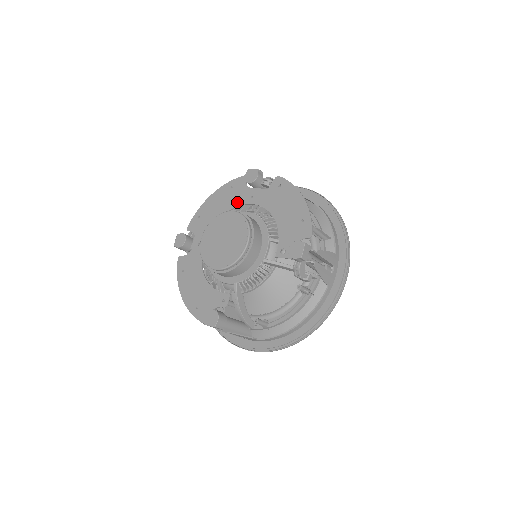
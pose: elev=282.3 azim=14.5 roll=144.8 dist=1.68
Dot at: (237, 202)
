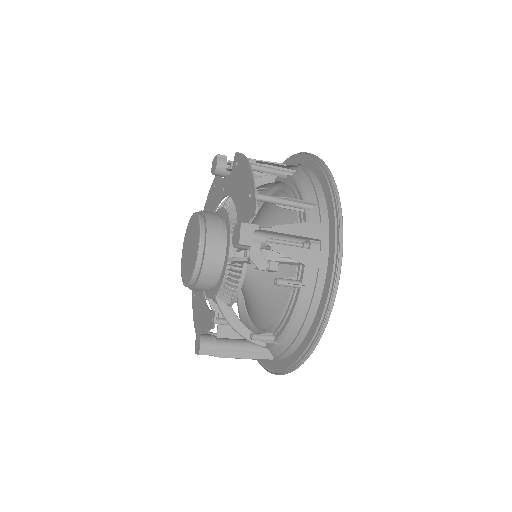
Dot at: (216, 201)
